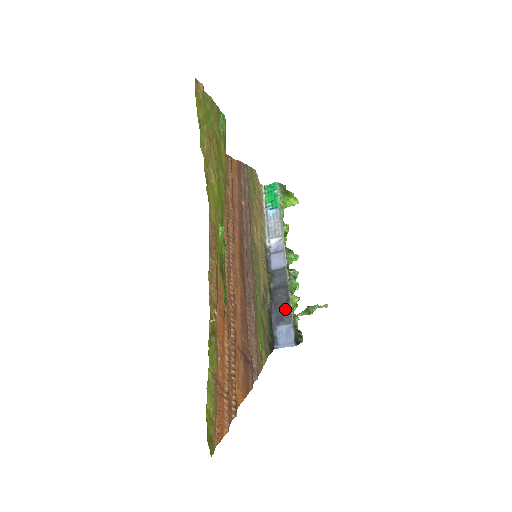
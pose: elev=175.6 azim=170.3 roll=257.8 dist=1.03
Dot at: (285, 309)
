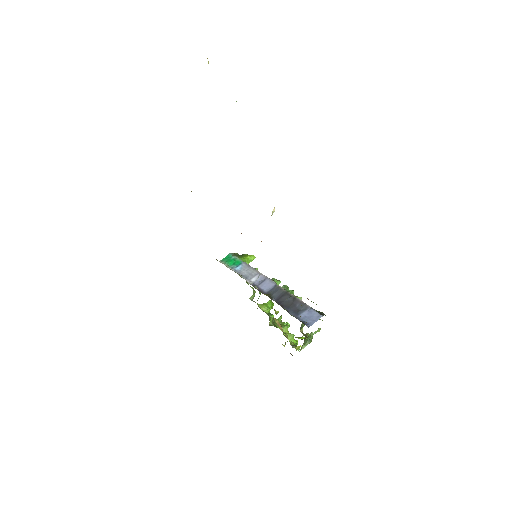
Dot at: (296, 304)
